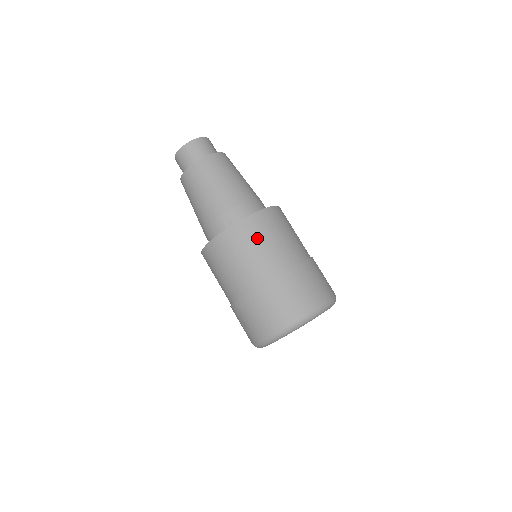
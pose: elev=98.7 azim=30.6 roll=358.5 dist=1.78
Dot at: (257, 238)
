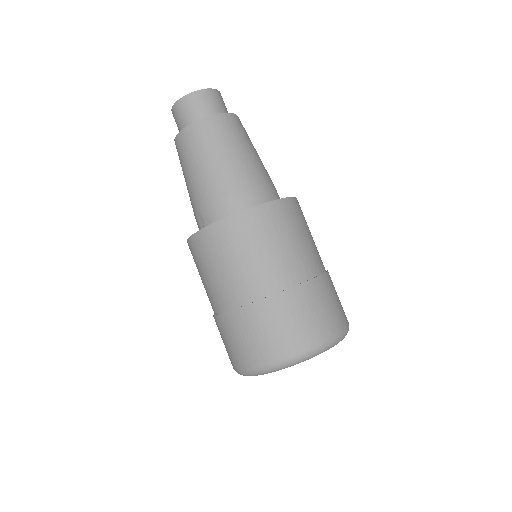
Dot at: (215, 257)
